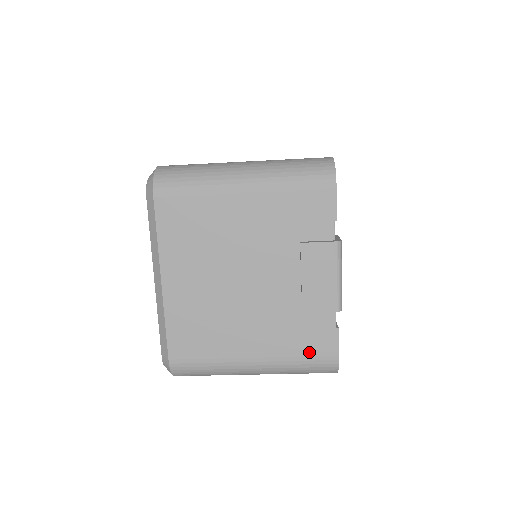
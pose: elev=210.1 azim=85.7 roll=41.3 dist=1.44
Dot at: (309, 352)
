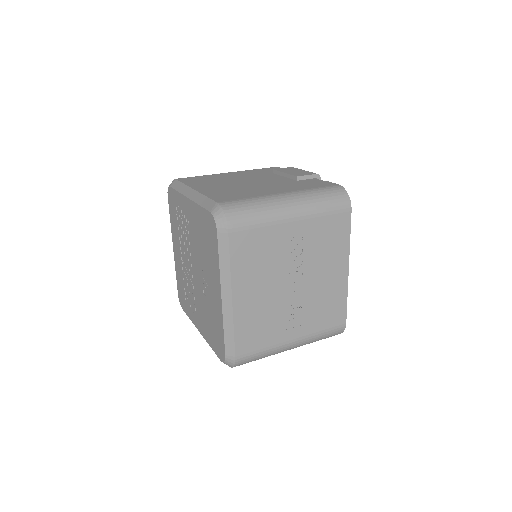
Dot at: occluded
